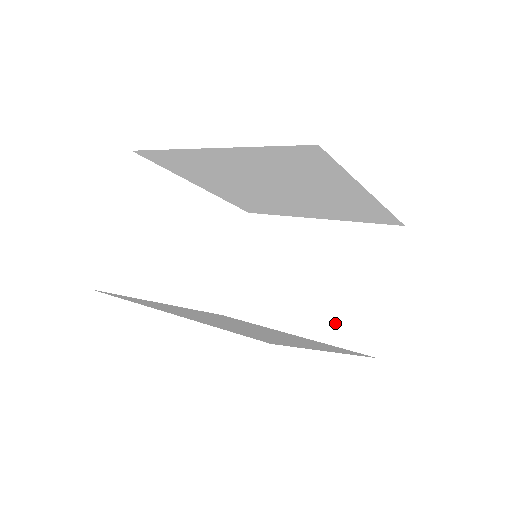
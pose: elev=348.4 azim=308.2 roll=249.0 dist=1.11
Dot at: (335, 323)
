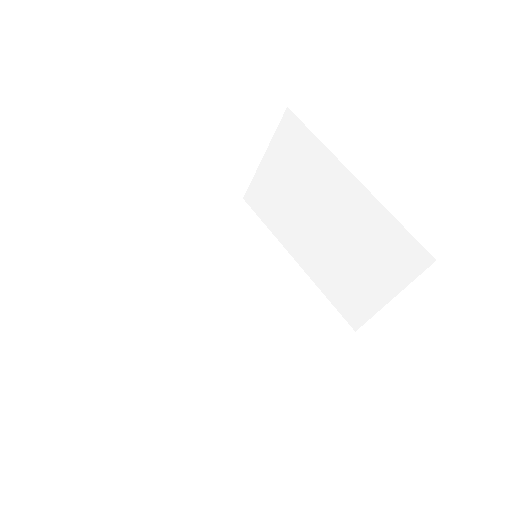
Dot at: (334, 284)
